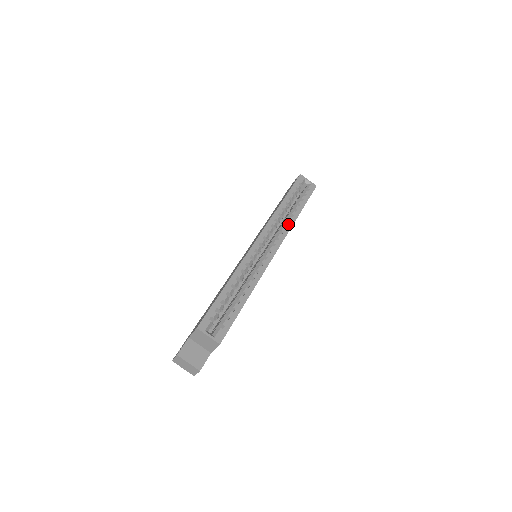
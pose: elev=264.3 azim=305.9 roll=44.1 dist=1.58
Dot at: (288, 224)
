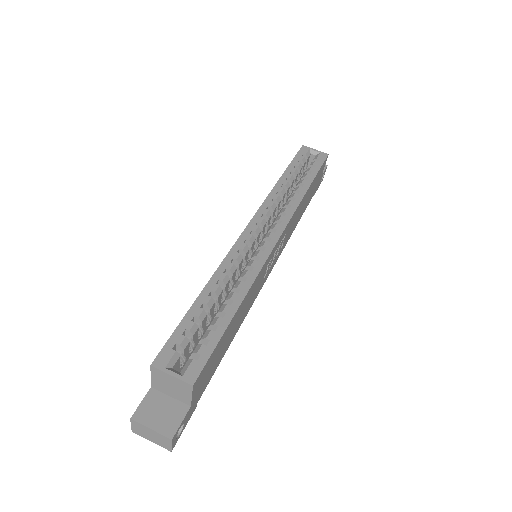
Dot at: (293, 202)
